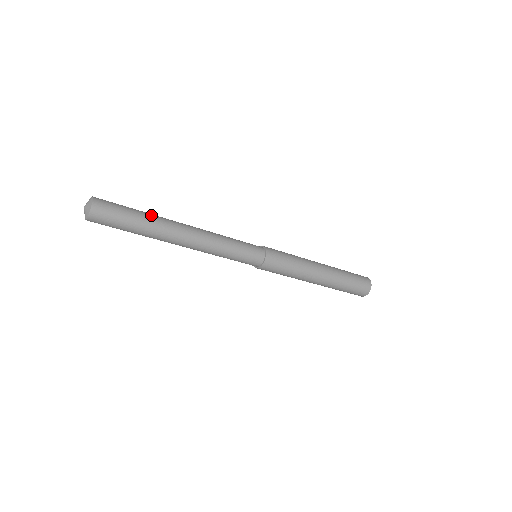
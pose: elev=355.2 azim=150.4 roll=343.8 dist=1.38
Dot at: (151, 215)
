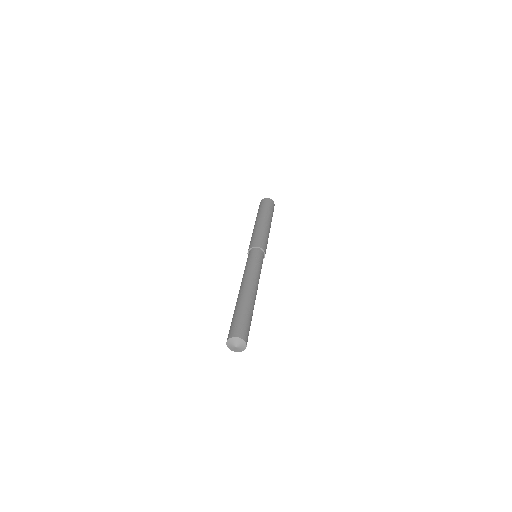
Dot at: (248, 306)
